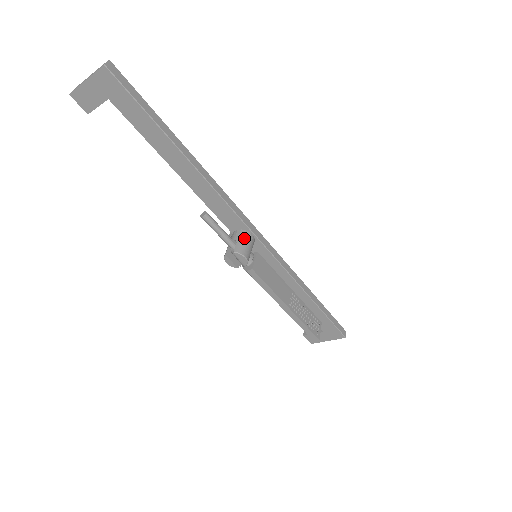
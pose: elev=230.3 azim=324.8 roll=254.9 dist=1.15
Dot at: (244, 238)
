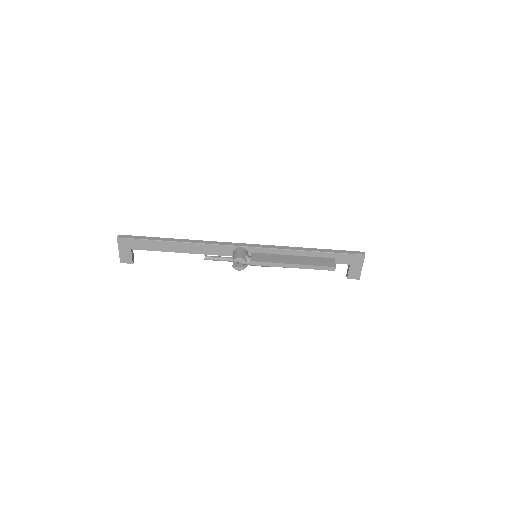
Dot at: (236, 252)
